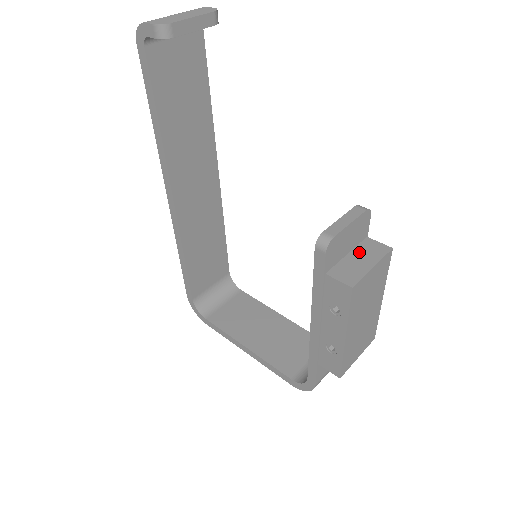
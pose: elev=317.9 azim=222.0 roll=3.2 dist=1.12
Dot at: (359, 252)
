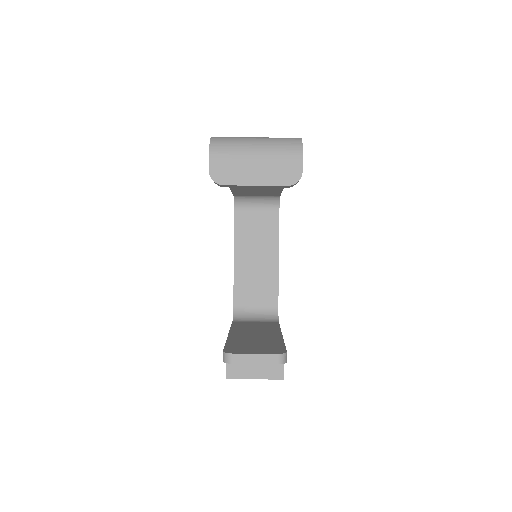
Dot at: occluded
